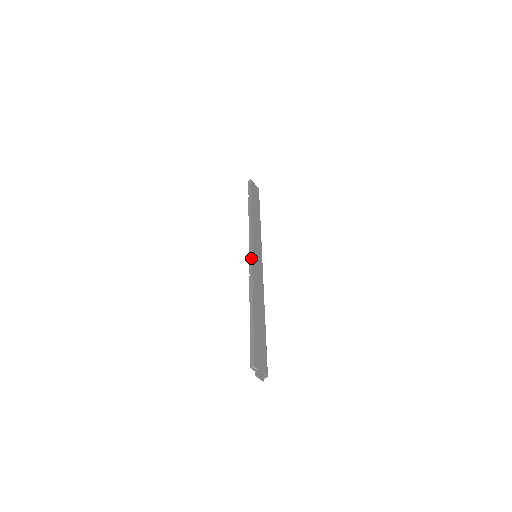
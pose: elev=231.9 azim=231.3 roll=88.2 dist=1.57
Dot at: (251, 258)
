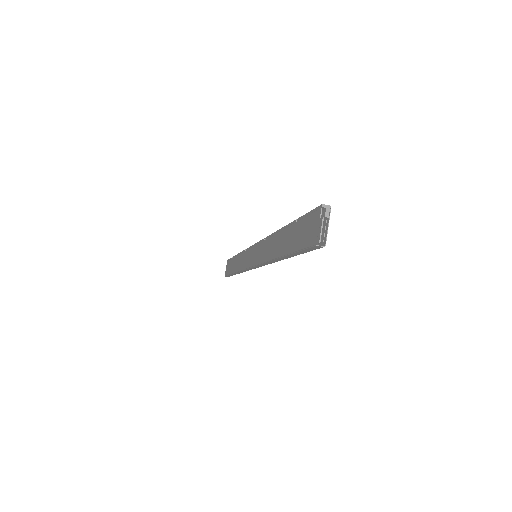
Dot at: occluded
